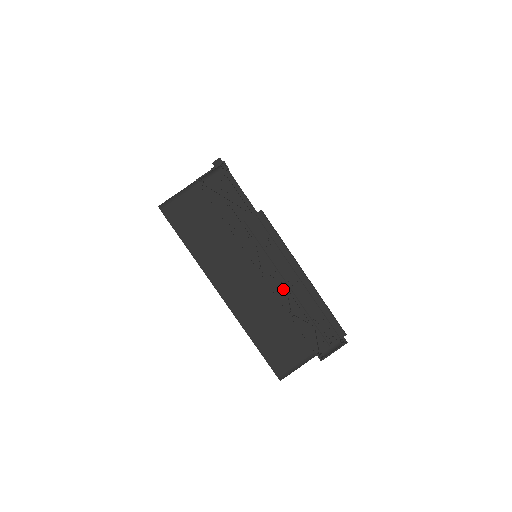
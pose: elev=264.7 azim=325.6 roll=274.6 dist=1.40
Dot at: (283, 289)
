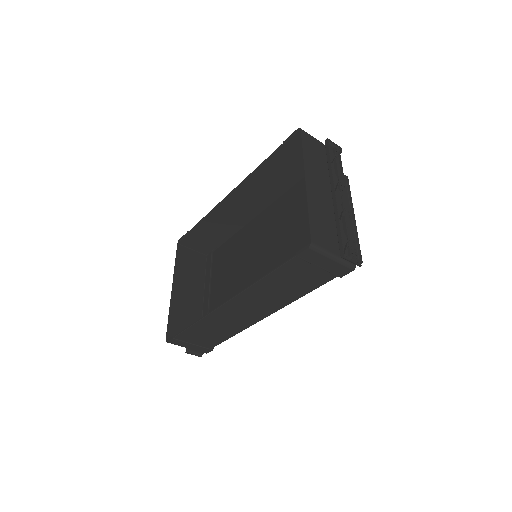
Dot at: (339, 212)
